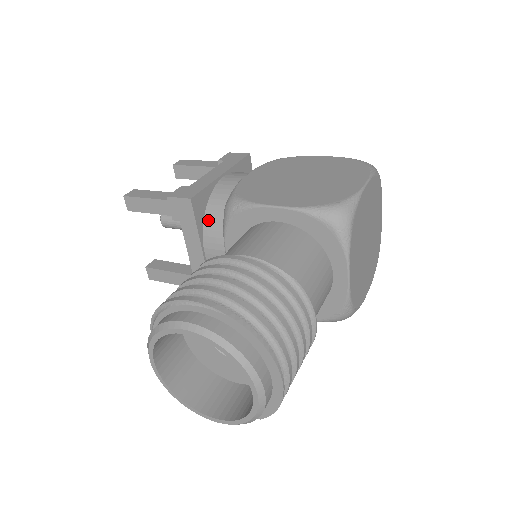
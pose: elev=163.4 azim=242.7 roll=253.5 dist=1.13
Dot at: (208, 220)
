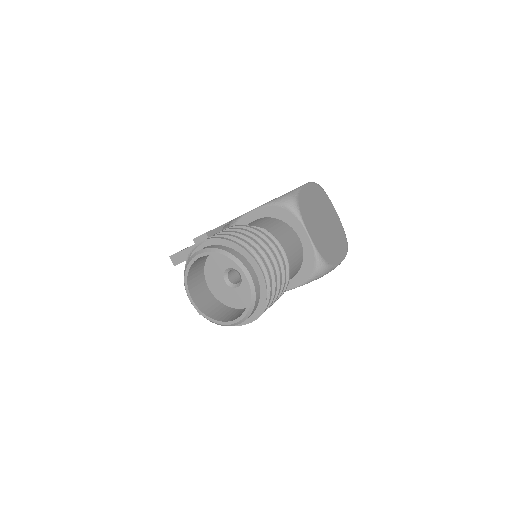
Dot at: occluded
